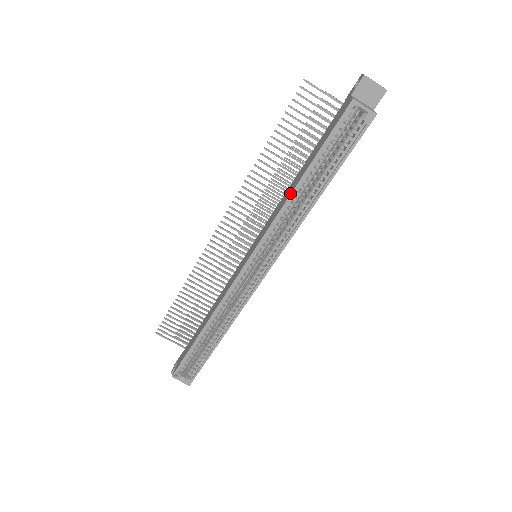
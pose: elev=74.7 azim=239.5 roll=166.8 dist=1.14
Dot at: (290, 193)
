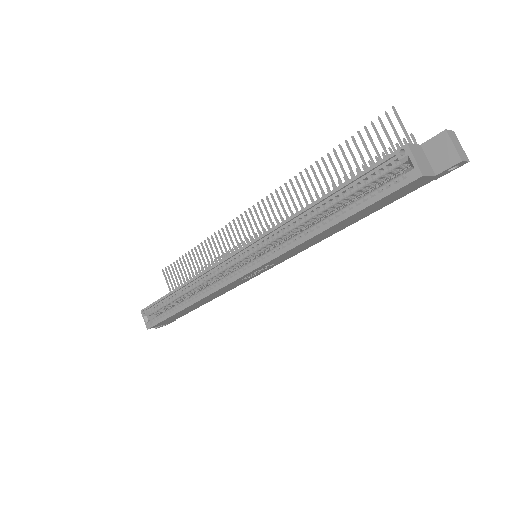
Dot at: (303, 209)
